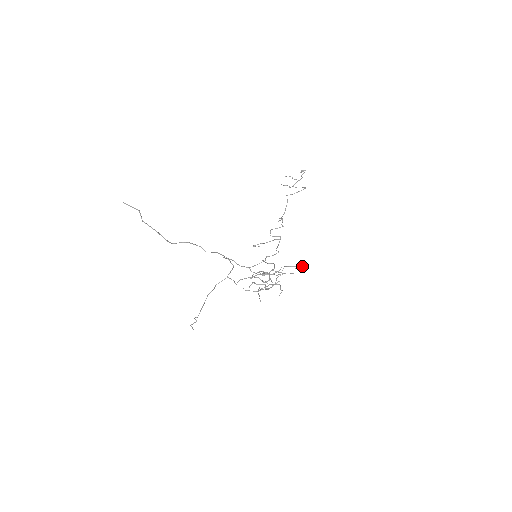
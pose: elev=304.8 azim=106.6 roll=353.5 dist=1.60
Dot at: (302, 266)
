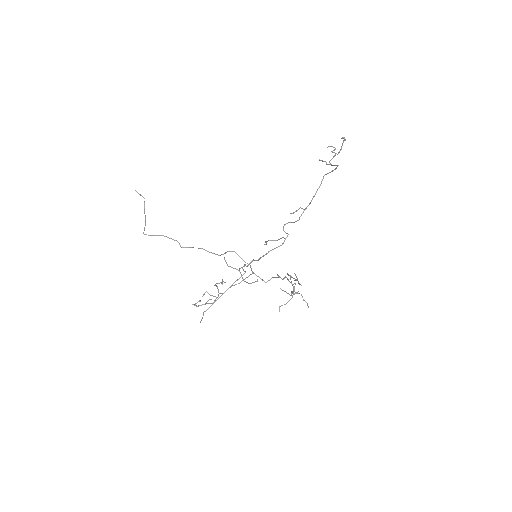
Dot at: (295, 279)
